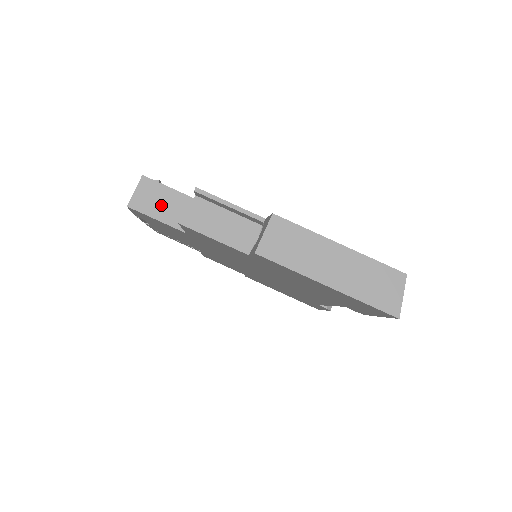
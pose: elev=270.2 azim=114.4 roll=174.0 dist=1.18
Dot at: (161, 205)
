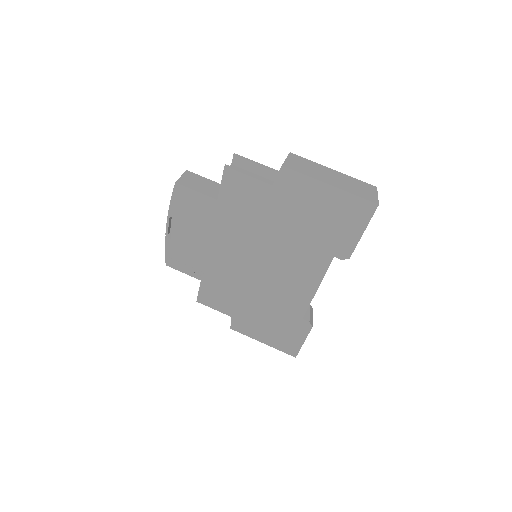
Dot at: (199, 185)
